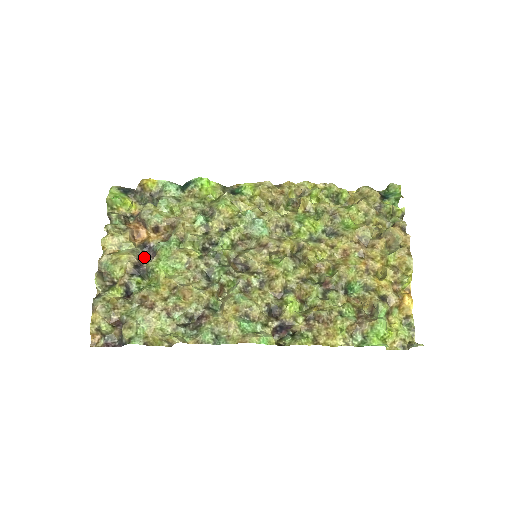
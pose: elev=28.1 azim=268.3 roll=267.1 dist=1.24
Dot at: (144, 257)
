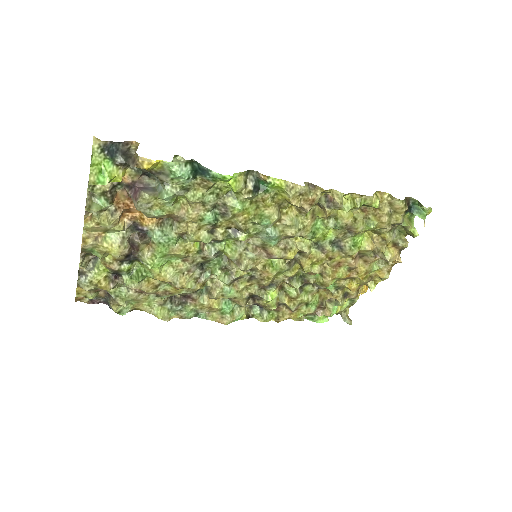
Dot at: occluded
